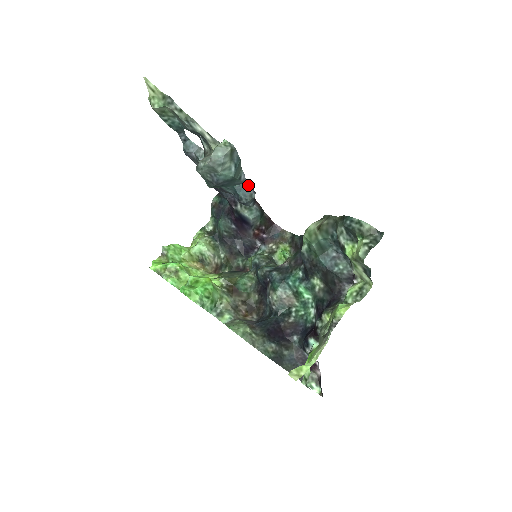
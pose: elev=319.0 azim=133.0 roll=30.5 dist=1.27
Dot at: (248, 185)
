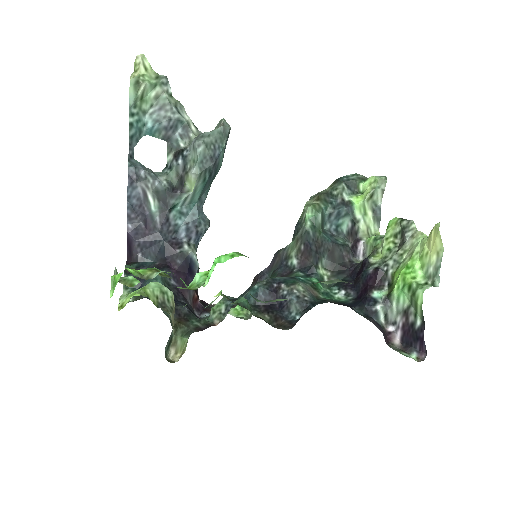
Dot at: (203, 212)
